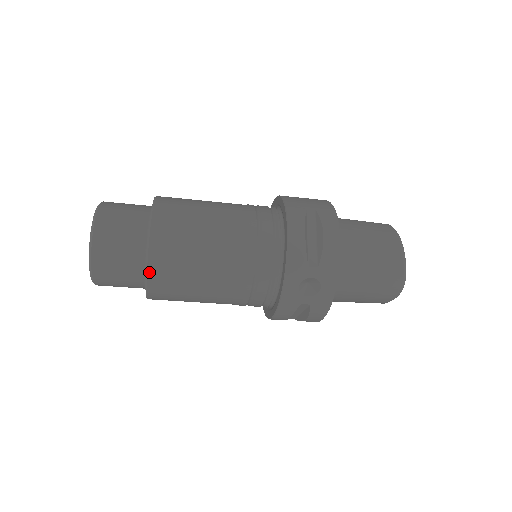
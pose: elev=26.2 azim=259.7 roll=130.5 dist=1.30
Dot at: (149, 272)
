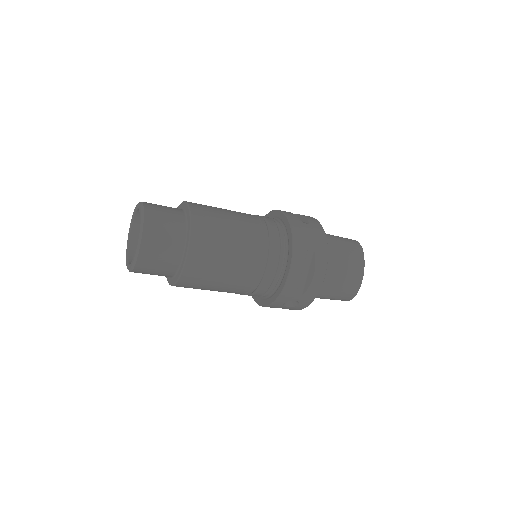
Dot at: (179, 282)
